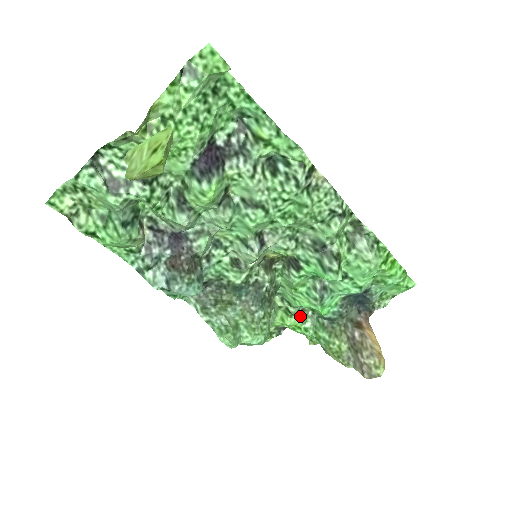
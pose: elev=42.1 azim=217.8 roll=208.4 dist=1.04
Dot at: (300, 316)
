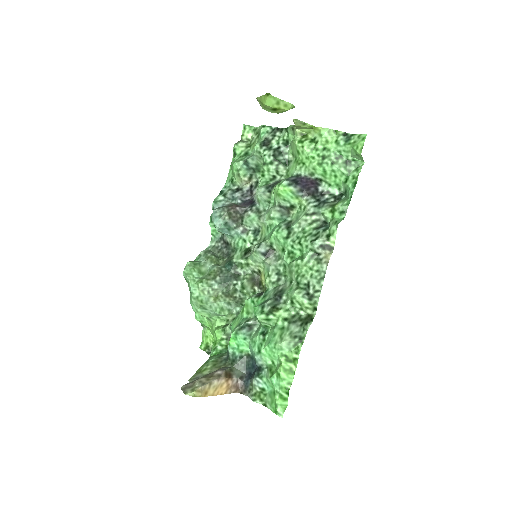
Dot at: (225, 338)
